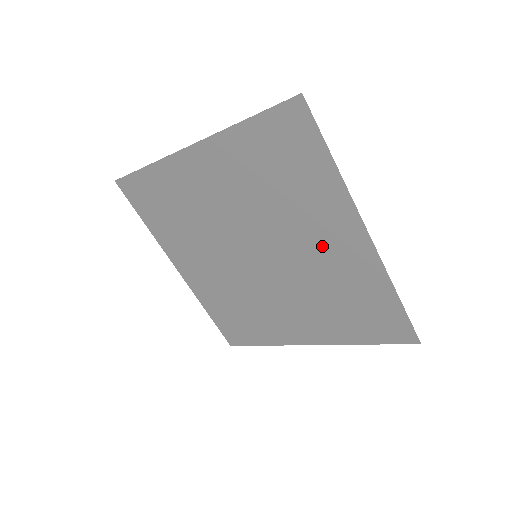
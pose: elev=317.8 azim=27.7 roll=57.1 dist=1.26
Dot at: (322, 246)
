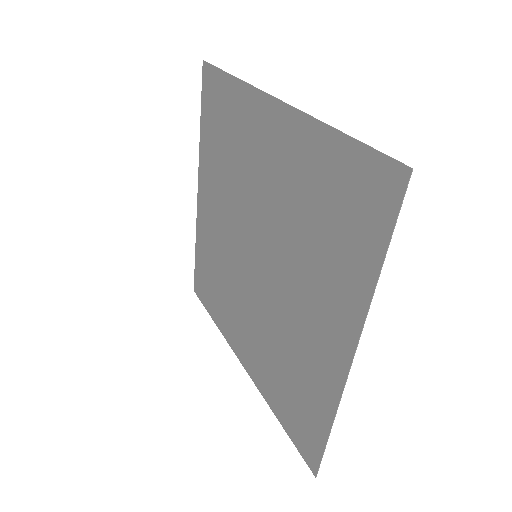
Dot at: (269, 167)
